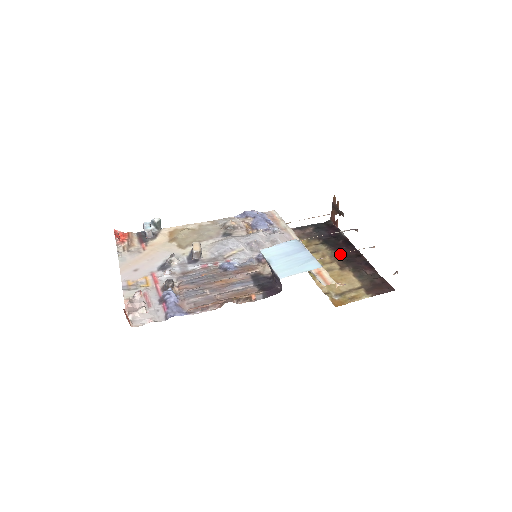
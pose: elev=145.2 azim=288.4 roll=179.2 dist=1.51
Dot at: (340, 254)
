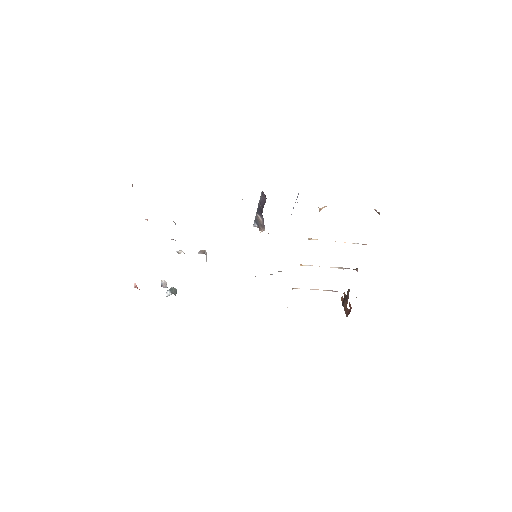
Dot at: occluded
